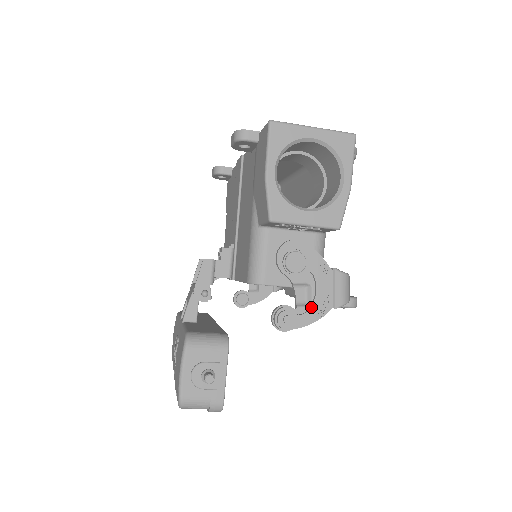
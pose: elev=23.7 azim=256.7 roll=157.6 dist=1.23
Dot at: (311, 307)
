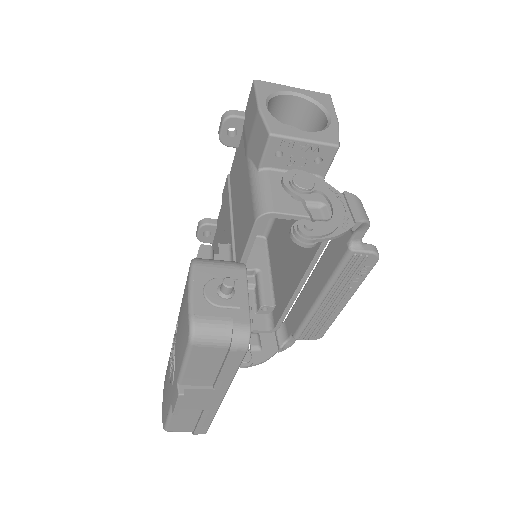
Dot at: (331, 219)
